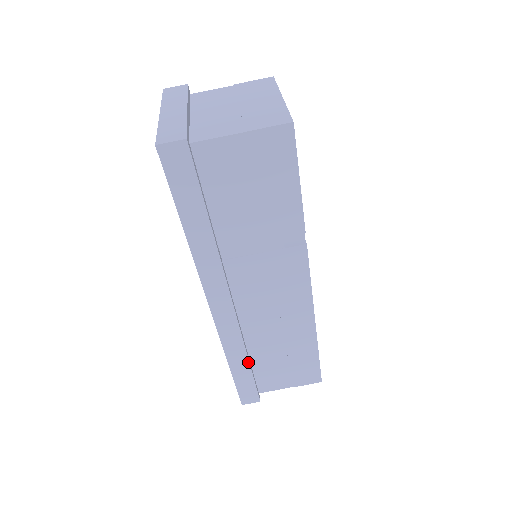
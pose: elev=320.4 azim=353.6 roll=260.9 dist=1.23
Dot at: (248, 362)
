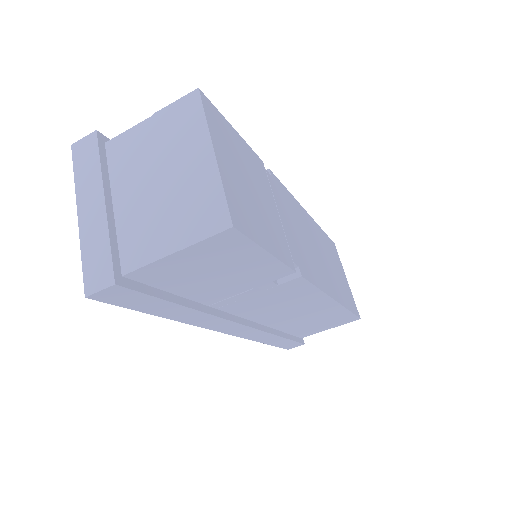
Dot at: (280, 337)
